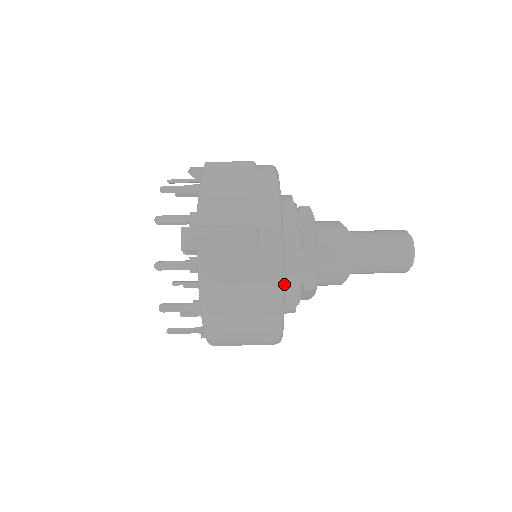
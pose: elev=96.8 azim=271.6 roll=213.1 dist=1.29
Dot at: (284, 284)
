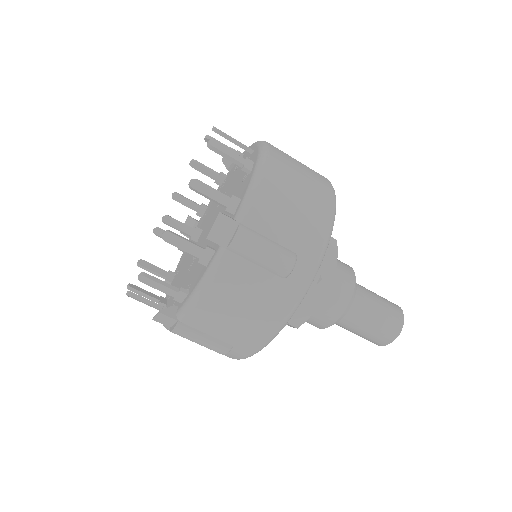
Dot at: occluded
